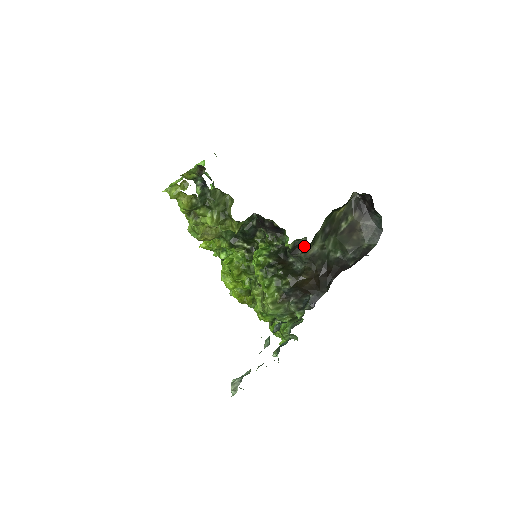
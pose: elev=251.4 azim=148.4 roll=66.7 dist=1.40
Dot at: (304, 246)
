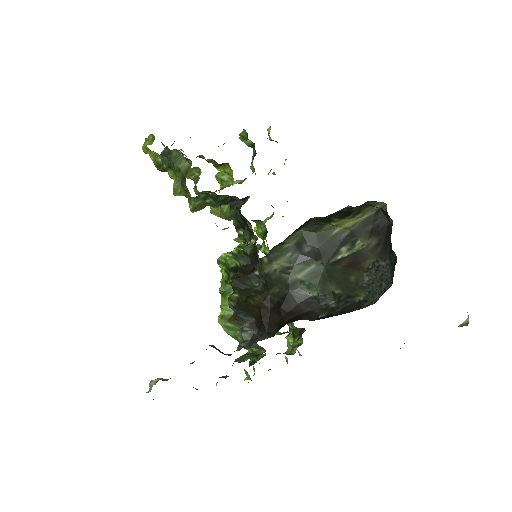
Dot at: (258, 257)
